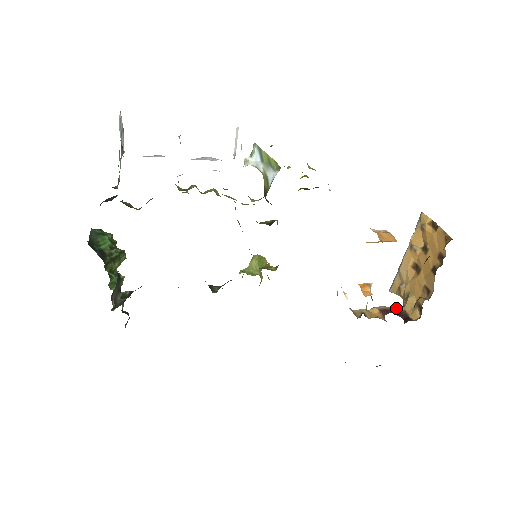
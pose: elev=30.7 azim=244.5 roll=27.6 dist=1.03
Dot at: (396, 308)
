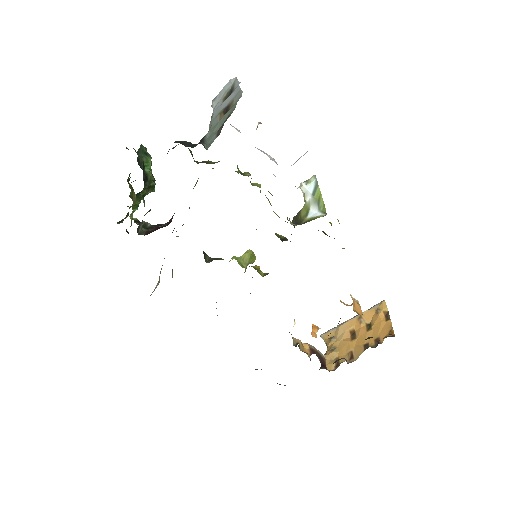
Dot at: (320, 353)
